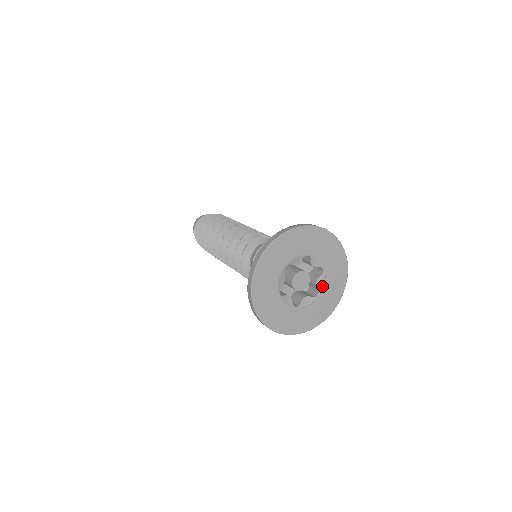
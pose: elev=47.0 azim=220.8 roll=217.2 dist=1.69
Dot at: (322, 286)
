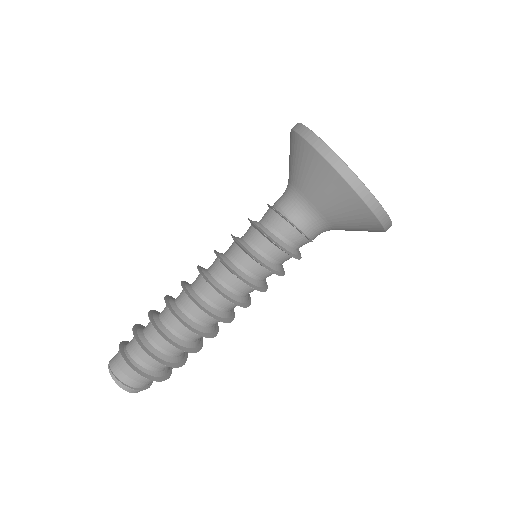
Dot at: occluded
